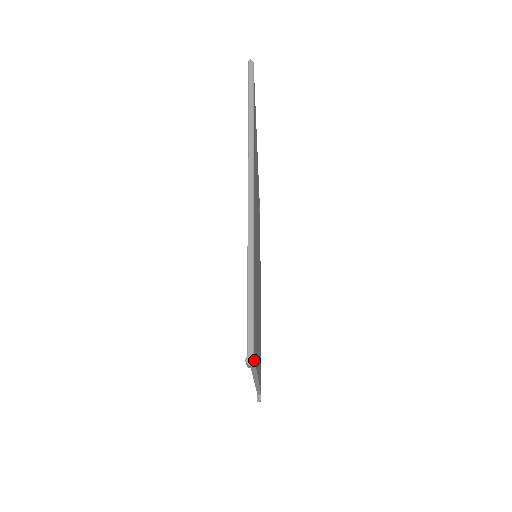
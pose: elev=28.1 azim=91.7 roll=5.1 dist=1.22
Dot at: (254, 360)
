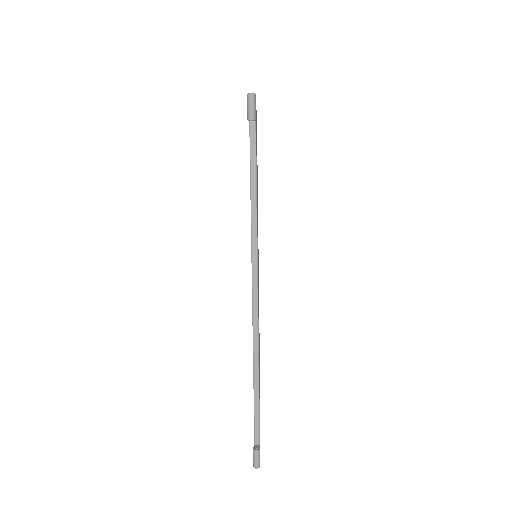
Dot at: occluded
